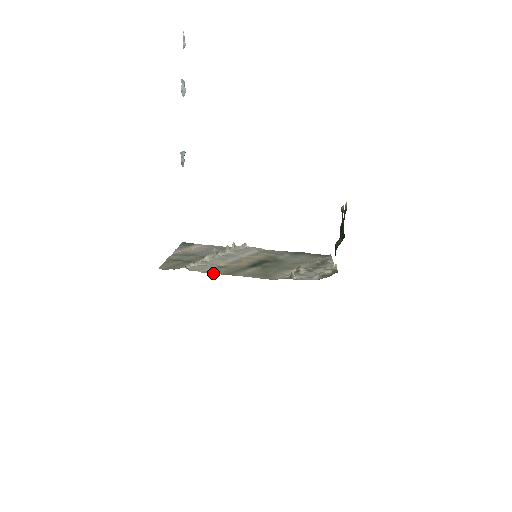
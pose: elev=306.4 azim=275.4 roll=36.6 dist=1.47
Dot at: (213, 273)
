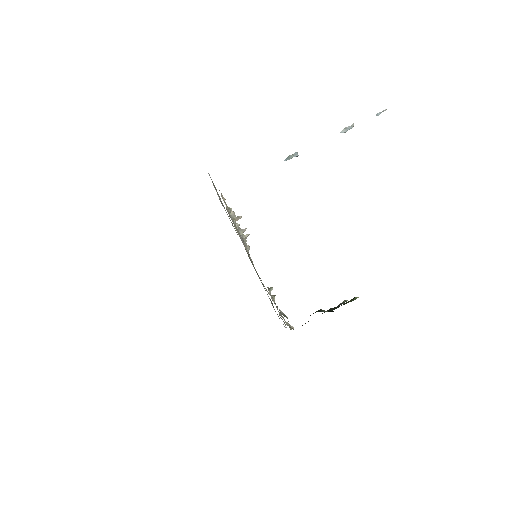
Dot at: (231, 219)
